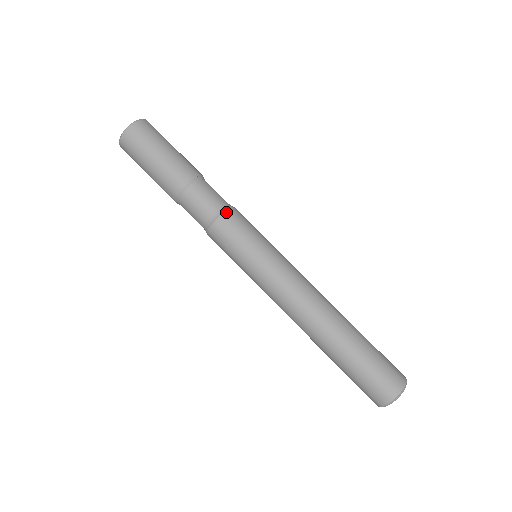
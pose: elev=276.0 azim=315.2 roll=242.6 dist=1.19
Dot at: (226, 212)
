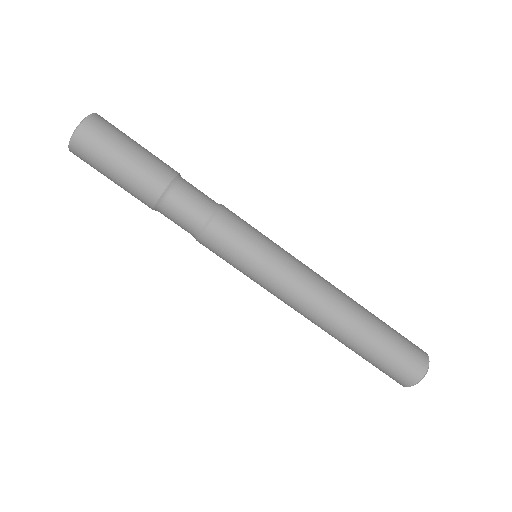
Dot at: (210, 225)
